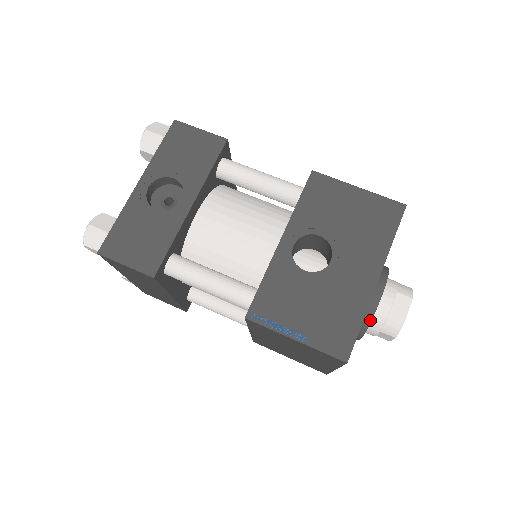
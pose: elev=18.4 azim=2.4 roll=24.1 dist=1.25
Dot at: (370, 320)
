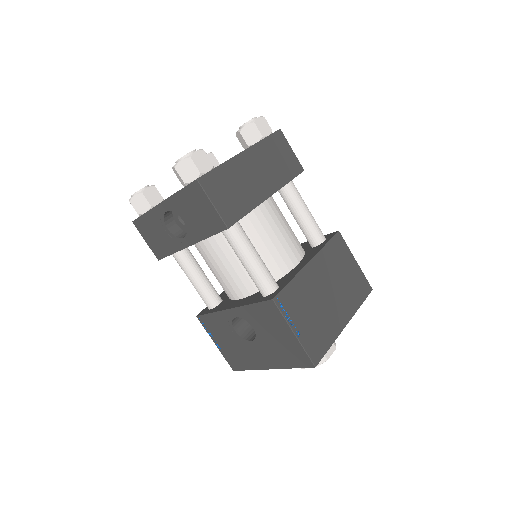
Dot at: occluded
